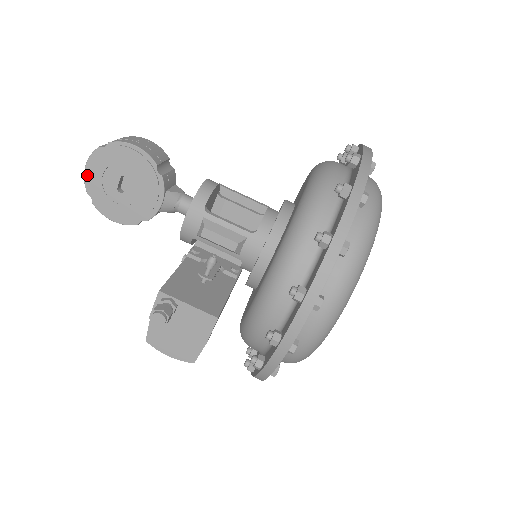
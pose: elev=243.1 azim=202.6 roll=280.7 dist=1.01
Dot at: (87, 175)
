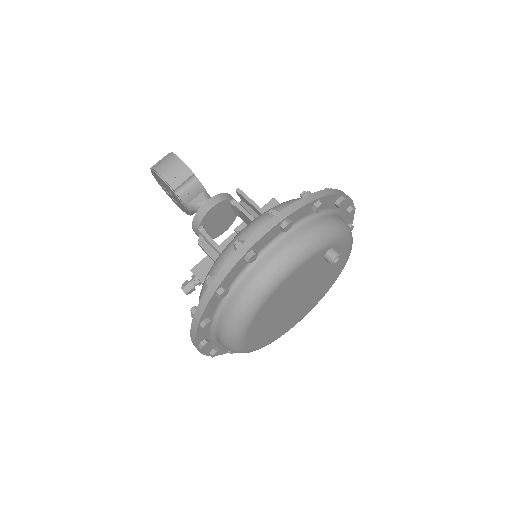
Dot at: (156, 180)
